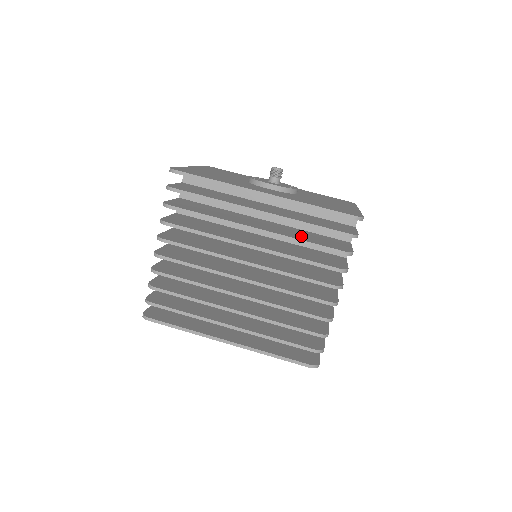
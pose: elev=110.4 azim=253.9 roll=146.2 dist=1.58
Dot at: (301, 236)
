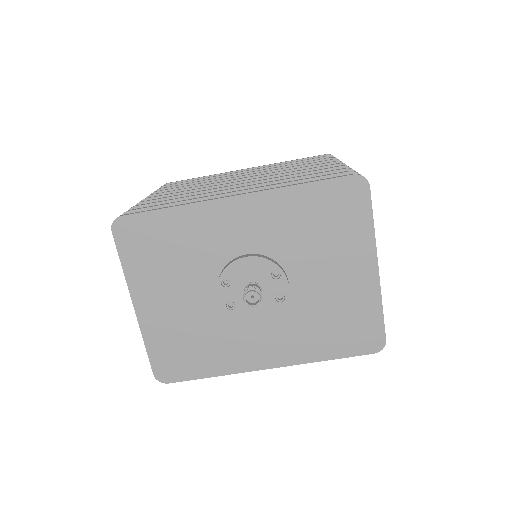
Dot at: occluded
